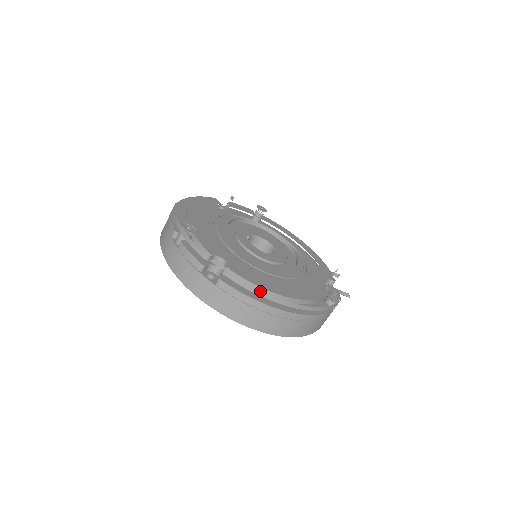
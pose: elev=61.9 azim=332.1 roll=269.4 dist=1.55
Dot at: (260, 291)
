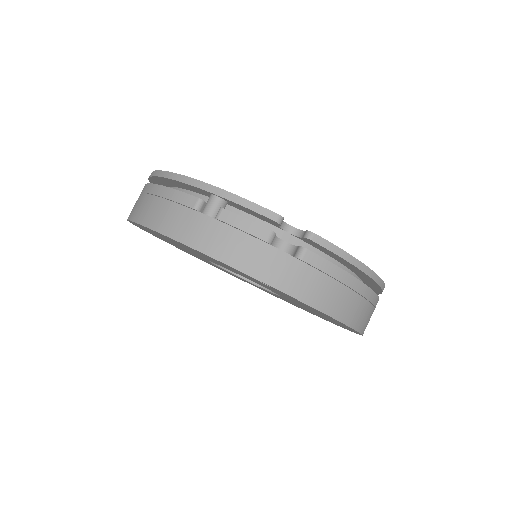
Dot at: (355, 259)
